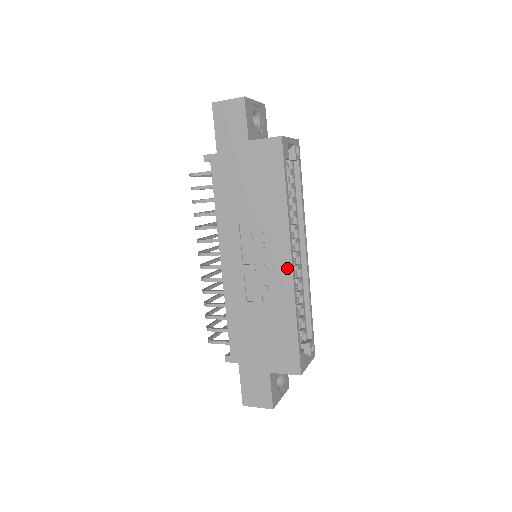
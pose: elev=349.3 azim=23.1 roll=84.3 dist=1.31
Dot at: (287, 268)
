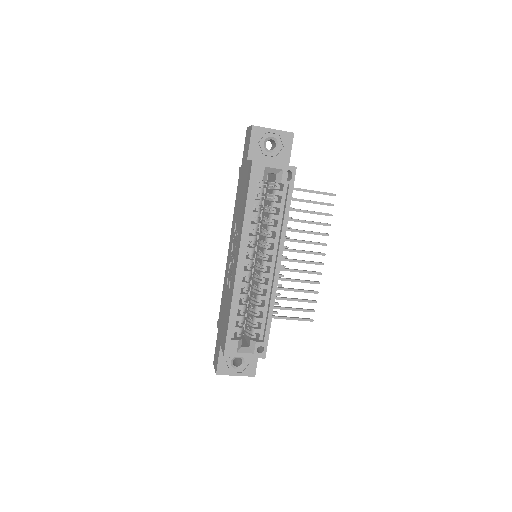
Dot at: (236, 266)
